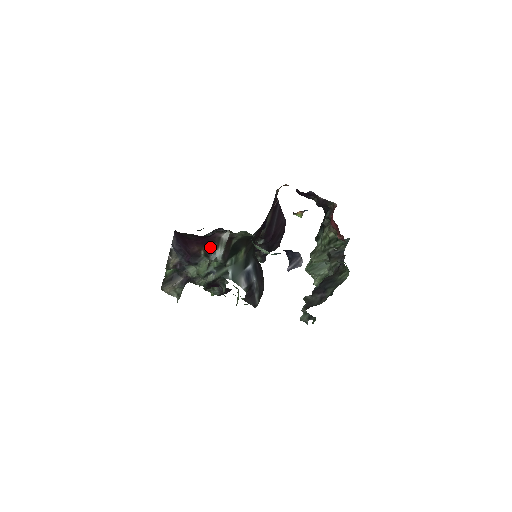
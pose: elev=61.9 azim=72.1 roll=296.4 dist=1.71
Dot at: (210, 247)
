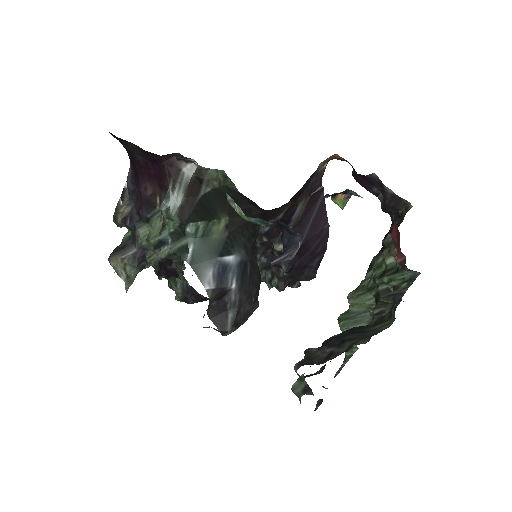
Dot at: (164, 187)
